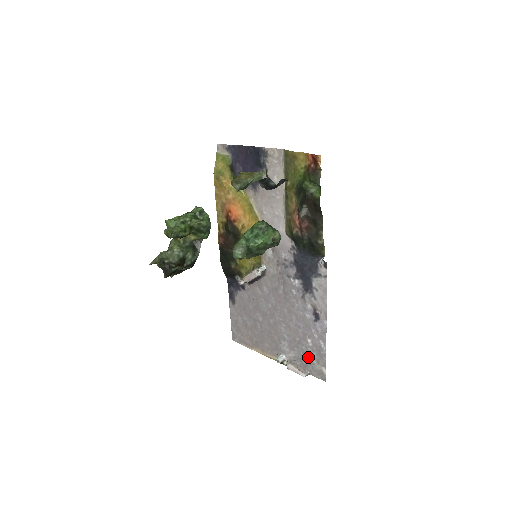
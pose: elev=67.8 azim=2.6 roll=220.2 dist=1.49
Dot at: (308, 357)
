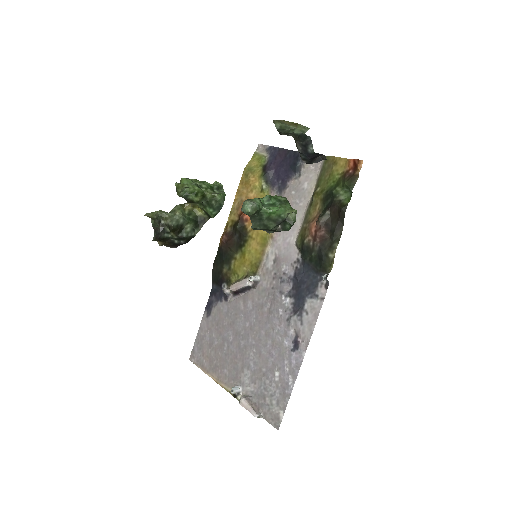
Dot at: (268, 394)
